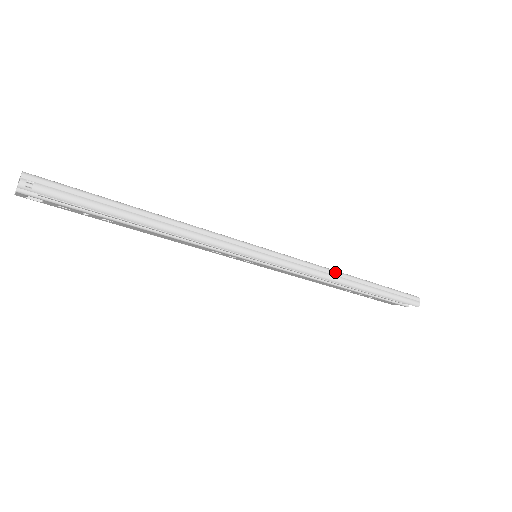
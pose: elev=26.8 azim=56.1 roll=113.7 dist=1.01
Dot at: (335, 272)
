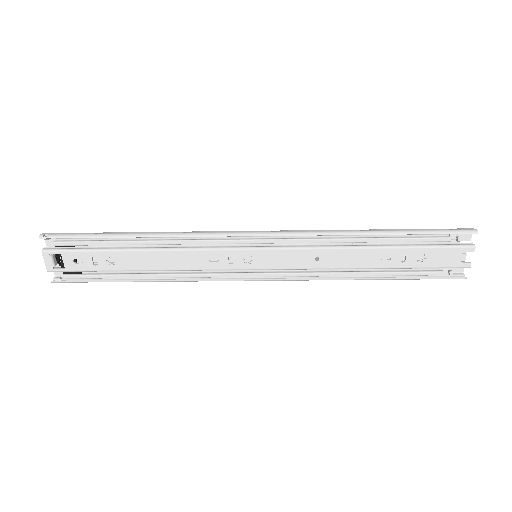
Dot at: (337, 230)
